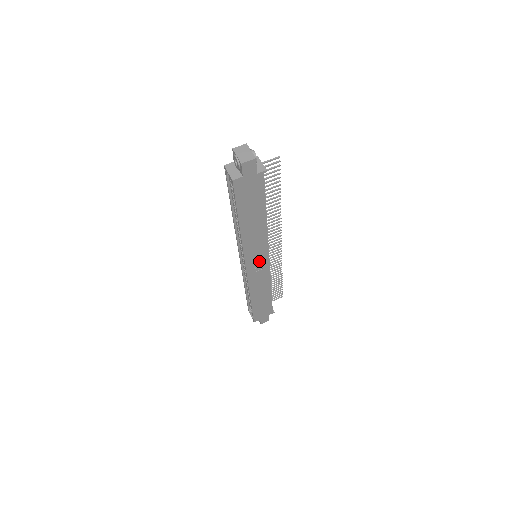
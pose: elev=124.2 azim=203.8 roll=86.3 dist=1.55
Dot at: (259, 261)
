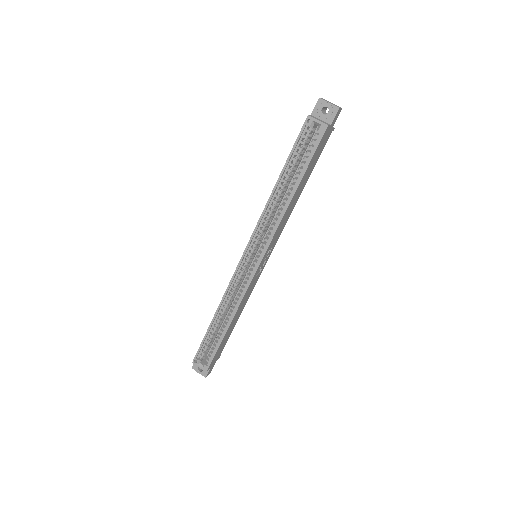
Dot at: (266, 258)
